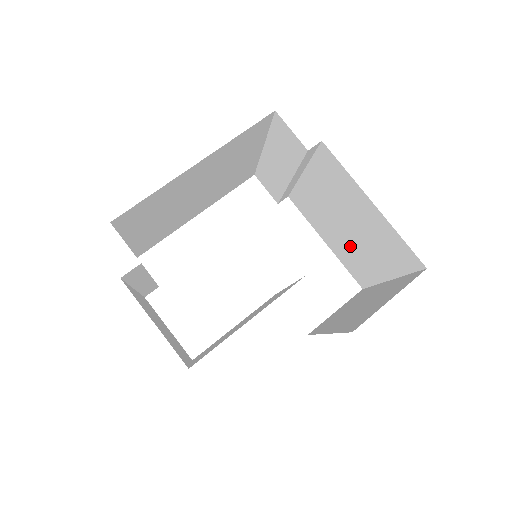
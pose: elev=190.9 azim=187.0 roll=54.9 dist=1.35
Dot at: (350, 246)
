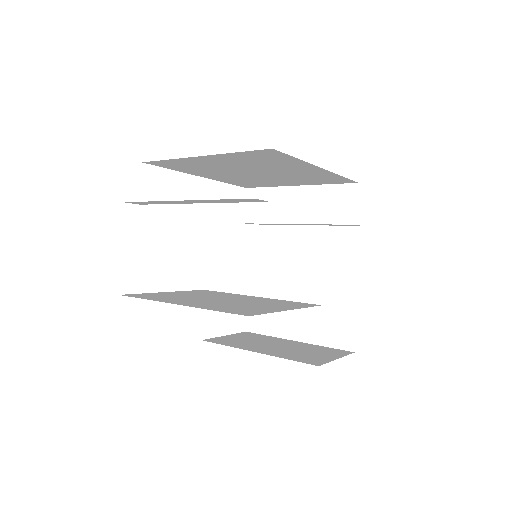
Dot at: (282, 297)
